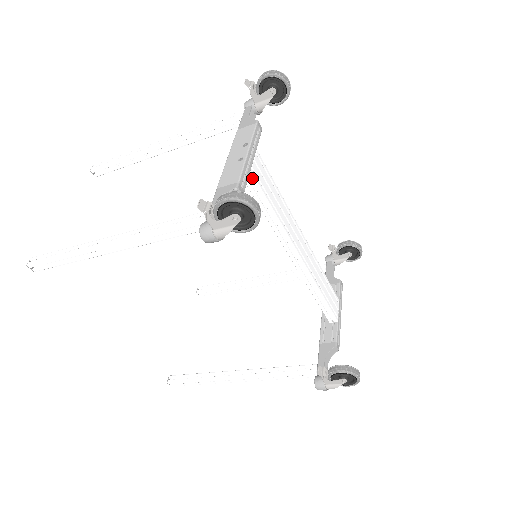
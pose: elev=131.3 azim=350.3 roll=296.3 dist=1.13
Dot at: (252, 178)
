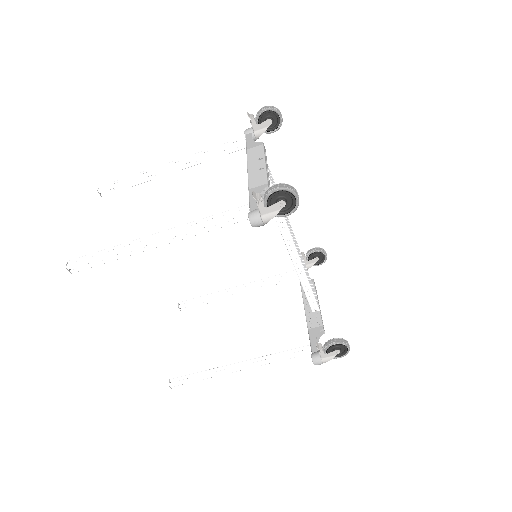
Dot at: occluded
